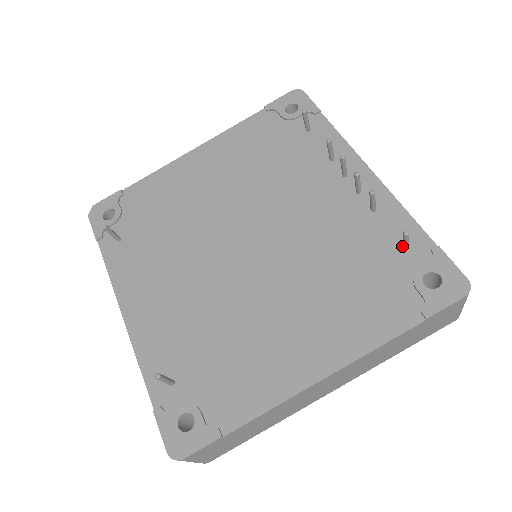
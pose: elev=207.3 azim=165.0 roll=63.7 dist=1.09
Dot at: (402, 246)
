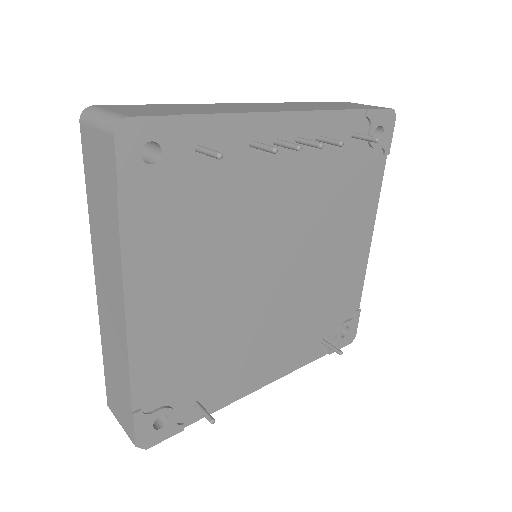
Dot at: occluded
